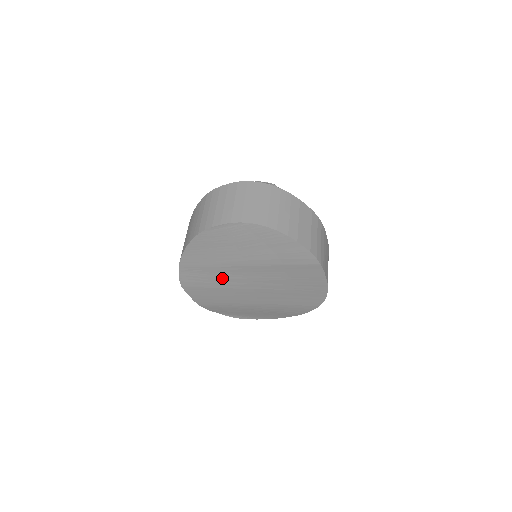
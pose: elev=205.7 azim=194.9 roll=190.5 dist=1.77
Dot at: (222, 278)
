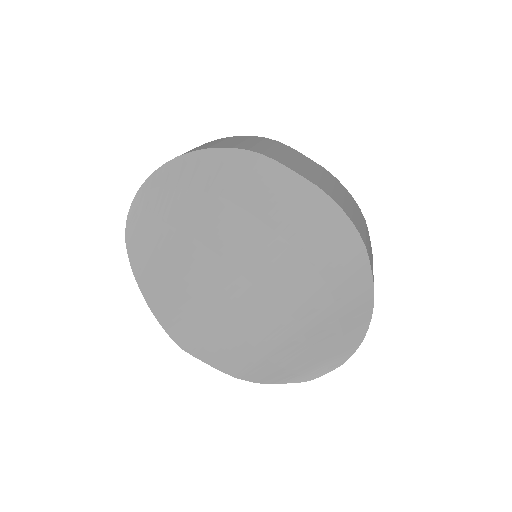
Dot at: (204, 295)
